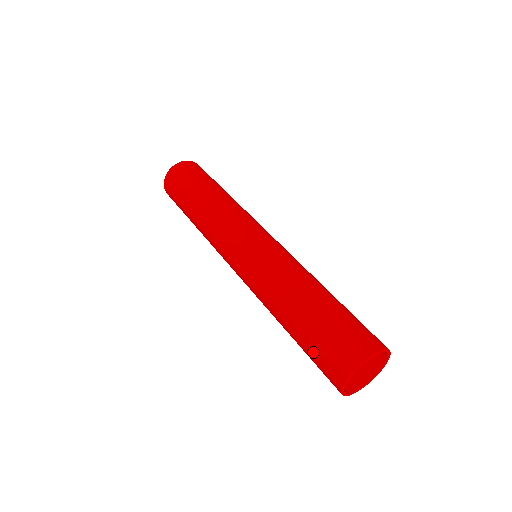
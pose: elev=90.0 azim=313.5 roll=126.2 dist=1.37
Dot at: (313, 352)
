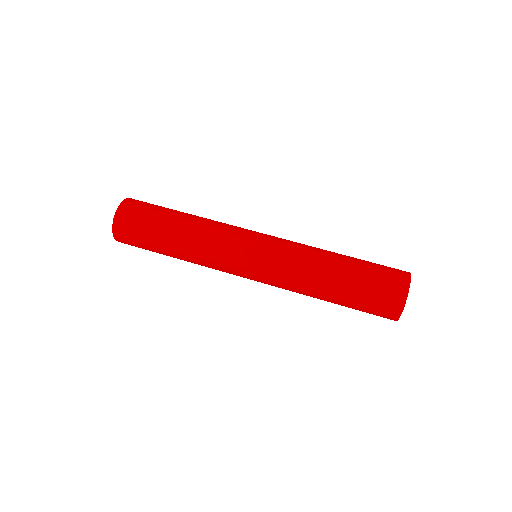
Dot at: (369, 291)
